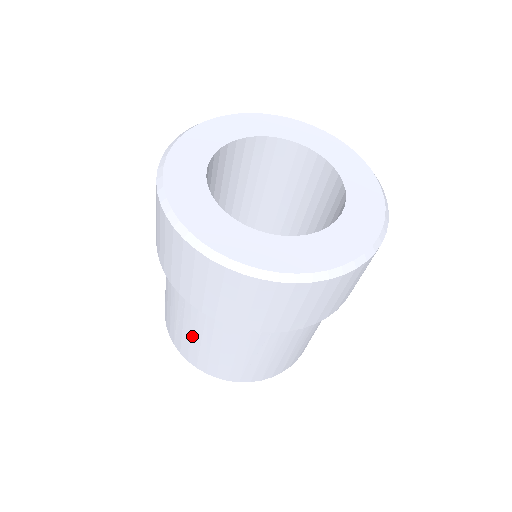
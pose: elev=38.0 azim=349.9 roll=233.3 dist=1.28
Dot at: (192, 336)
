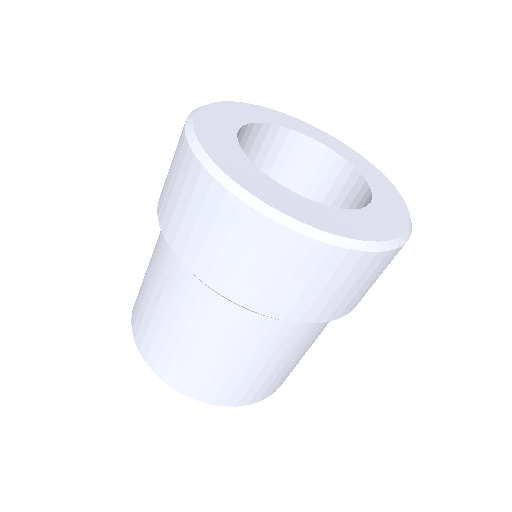
Dot at: (164, 320)
